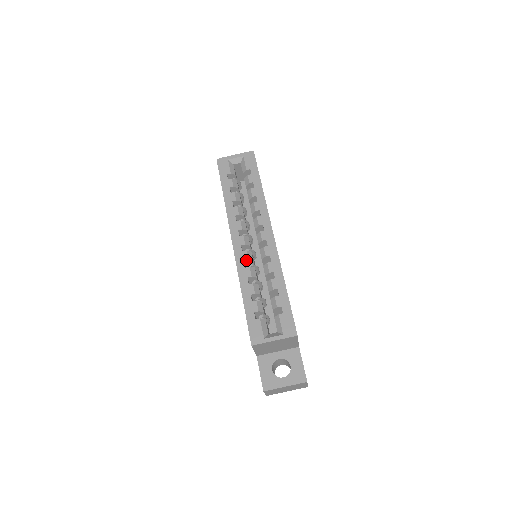
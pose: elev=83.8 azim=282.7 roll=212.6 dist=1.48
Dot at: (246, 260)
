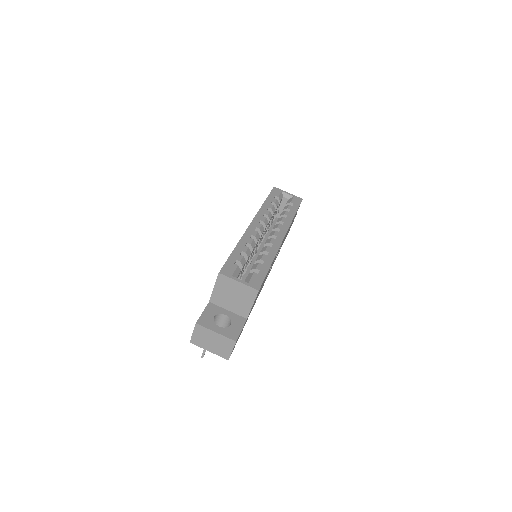
Dot at: (254, 235)
